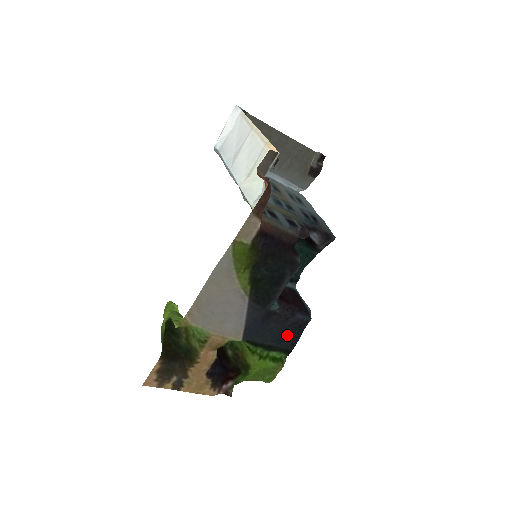
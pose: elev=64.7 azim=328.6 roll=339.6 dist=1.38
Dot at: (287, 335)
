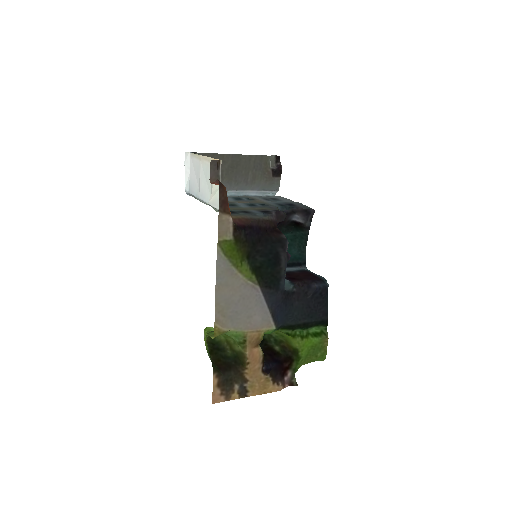
Dot at: (314, 307)
